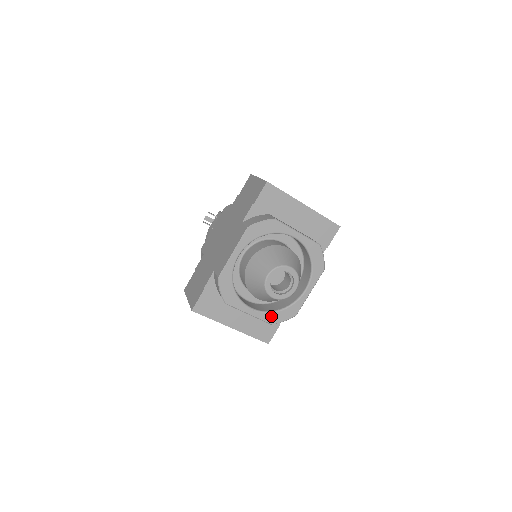
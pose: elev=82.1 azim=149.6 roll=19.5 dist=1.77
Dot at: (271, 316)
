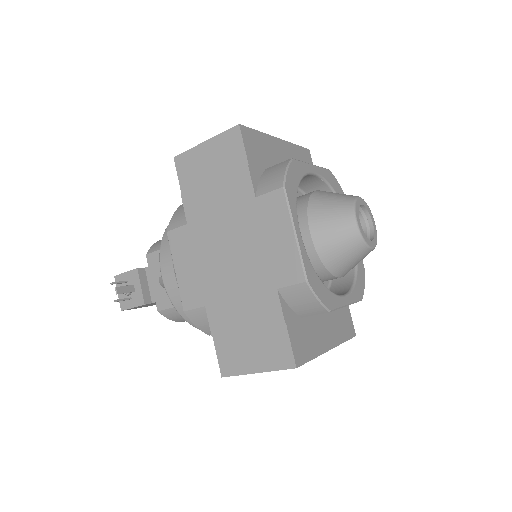
Dot at: (357, 289)
